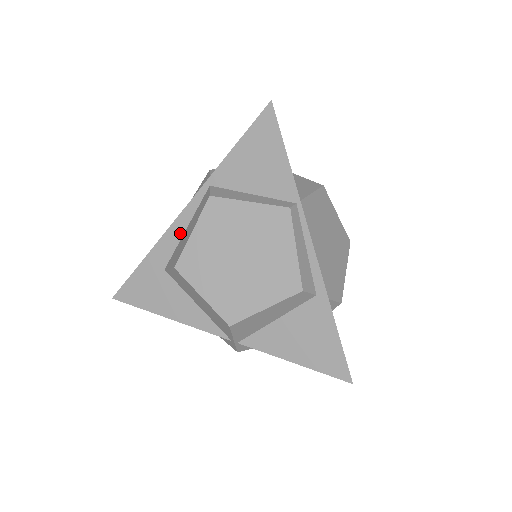
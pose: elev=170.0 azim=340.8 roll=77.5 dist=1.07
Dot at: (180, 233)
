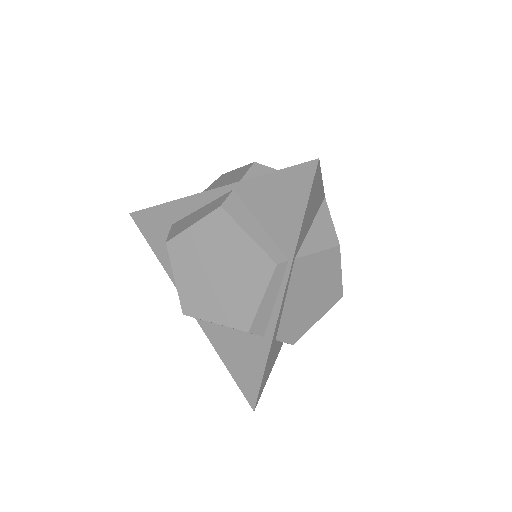
Dot at: (195, 207)
